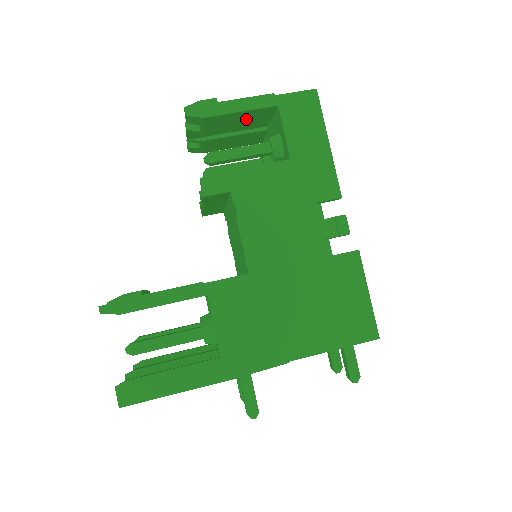
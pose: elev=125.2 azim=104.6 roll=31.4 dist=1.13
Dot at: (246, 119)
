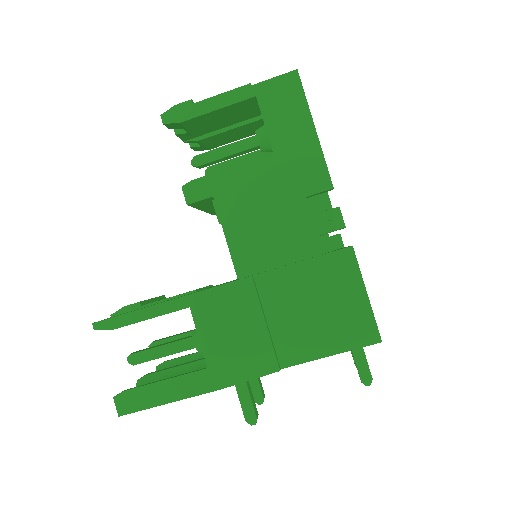
Dot at: (230, 114)
